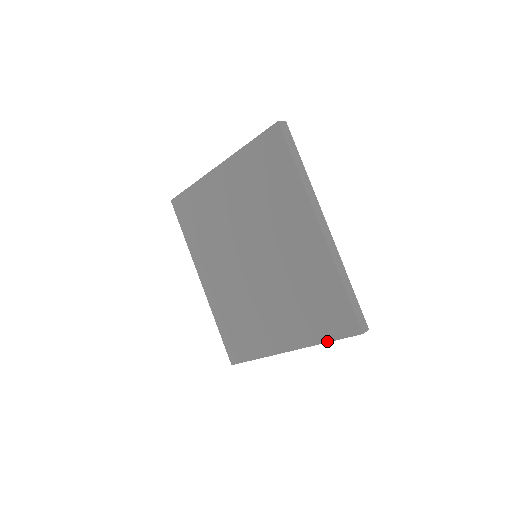
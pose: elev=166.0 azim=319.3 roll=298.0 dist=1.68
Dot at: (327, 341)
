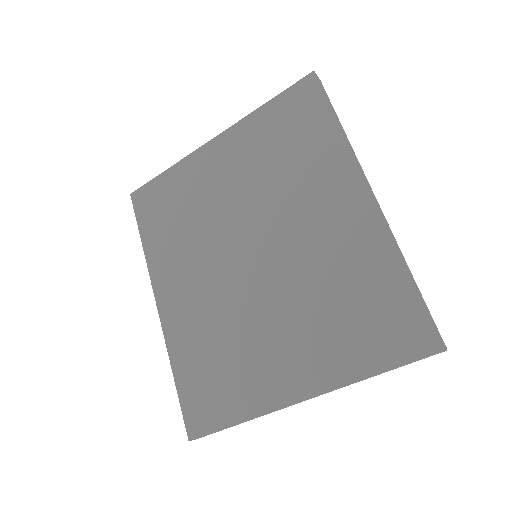
Dot at: (377, 372)
